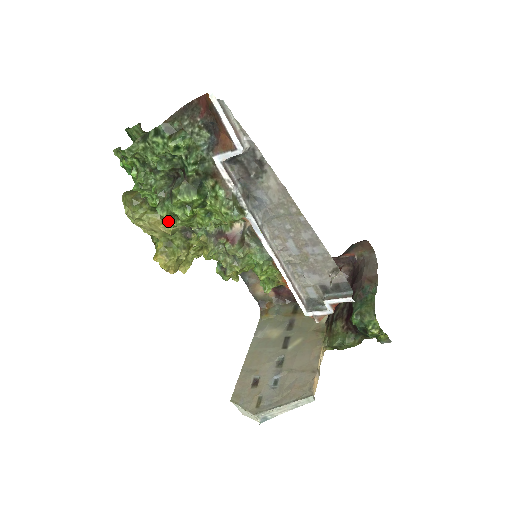
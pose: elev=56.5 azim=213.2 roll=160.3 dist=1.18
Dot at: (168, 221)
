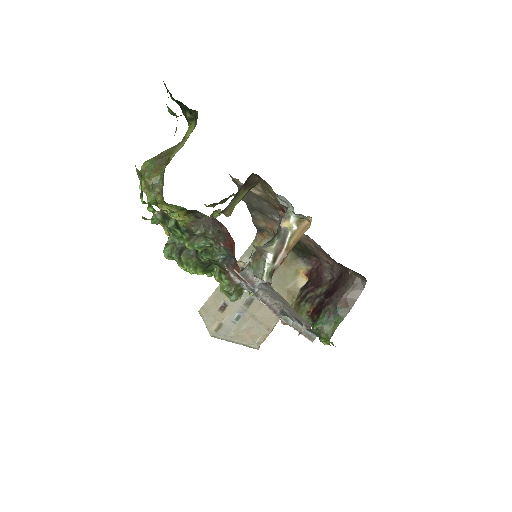
Dot at: occluded
